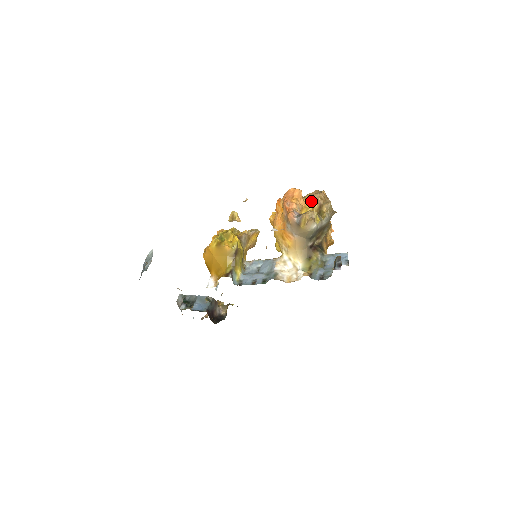
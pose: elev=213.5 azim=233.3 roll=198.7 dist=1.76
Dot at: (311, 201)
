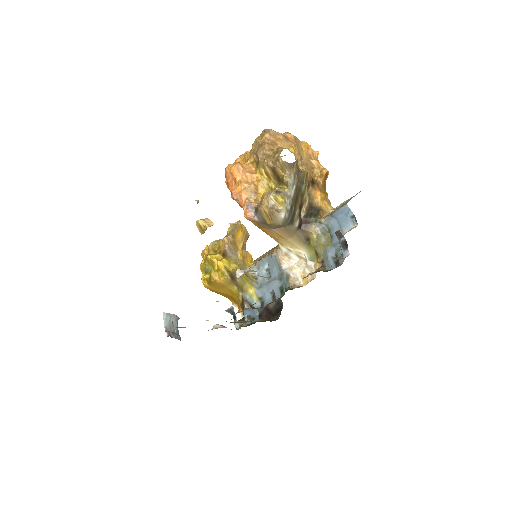
Dot at: (259, 167)
